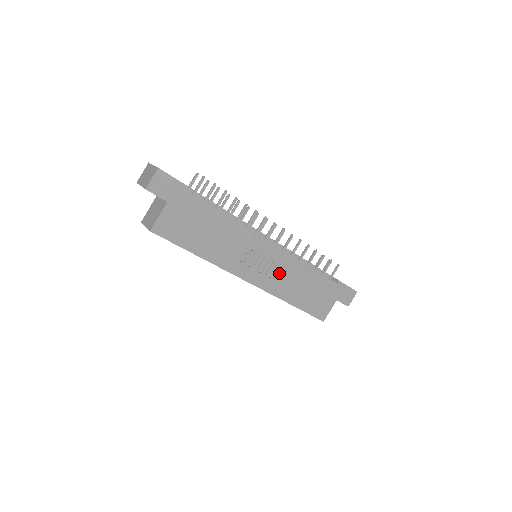
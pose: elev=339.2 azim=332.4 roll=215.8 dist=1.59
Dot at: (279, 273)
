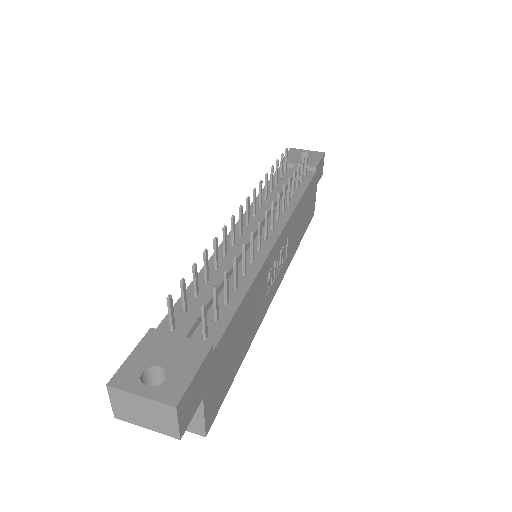
Dot at: (288, 244)
